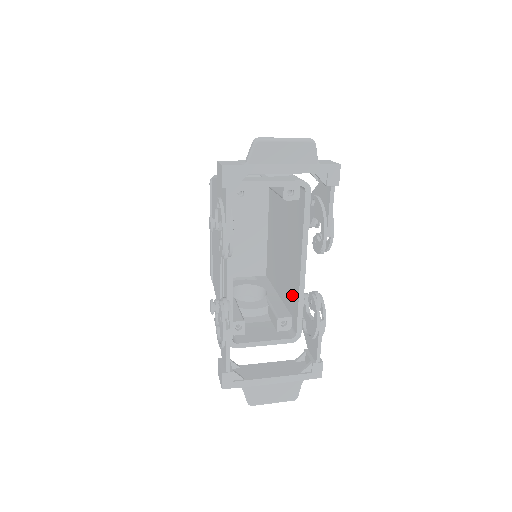
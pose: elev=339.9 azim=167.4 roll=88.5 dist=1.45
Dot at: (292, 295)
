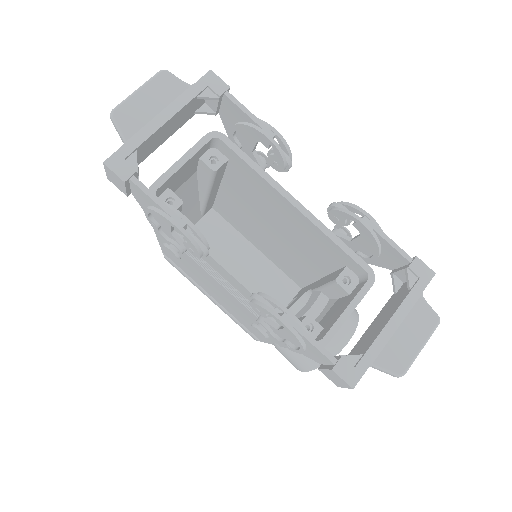
Dot at: (322, 248)
